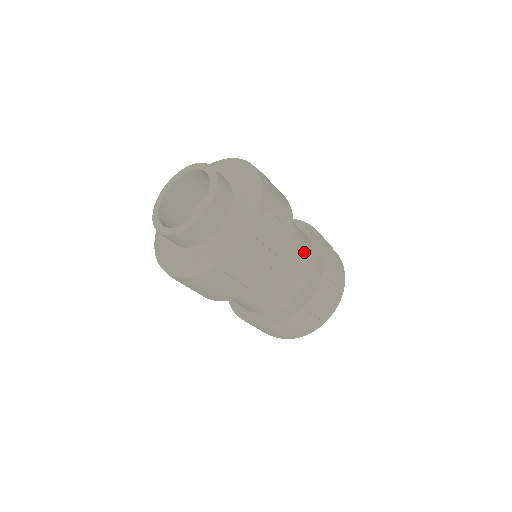
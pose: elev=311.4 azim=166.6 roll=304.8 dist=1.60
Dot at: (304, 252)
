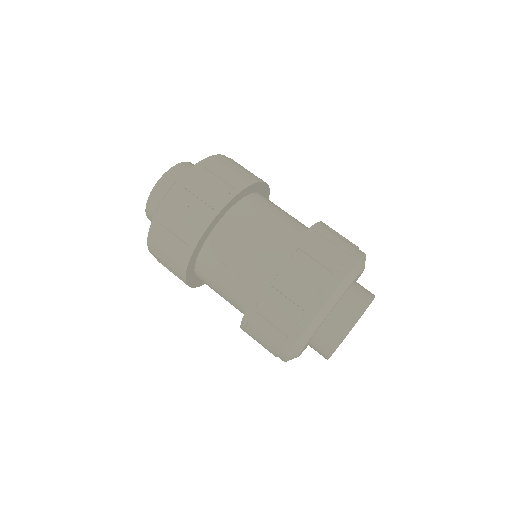
Dot at: (278, 227)
